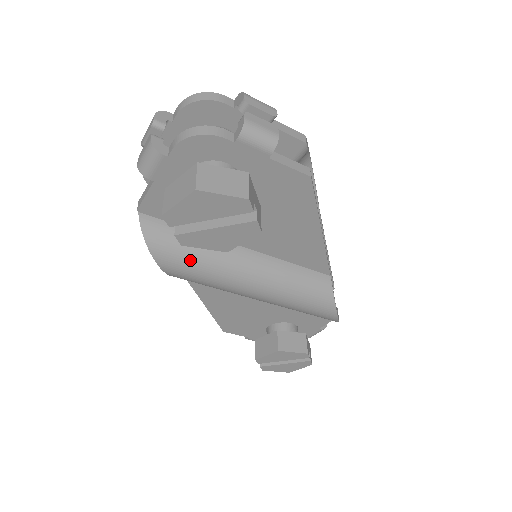
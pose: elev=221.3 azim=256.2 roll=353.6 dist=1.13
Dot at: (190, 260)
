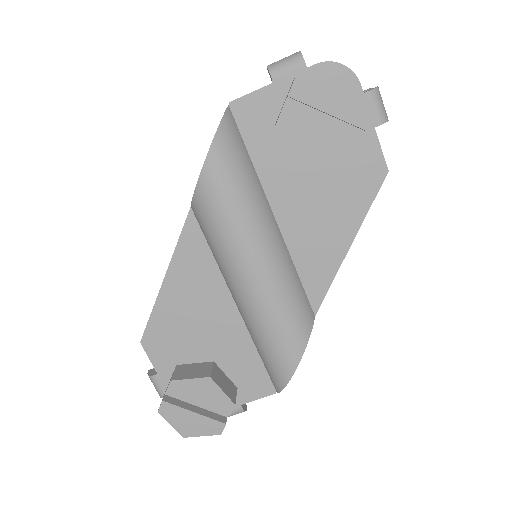
Dot at: (235, 179)
